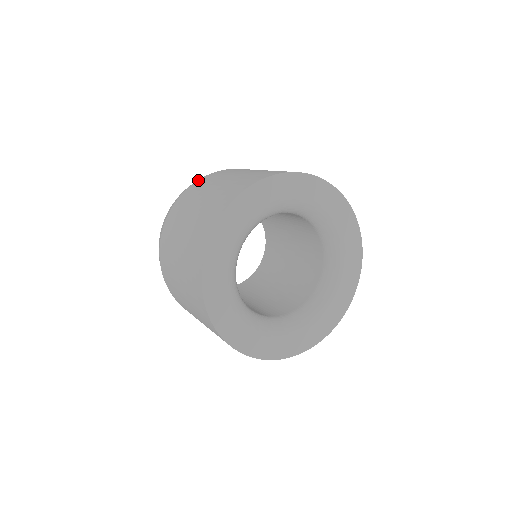
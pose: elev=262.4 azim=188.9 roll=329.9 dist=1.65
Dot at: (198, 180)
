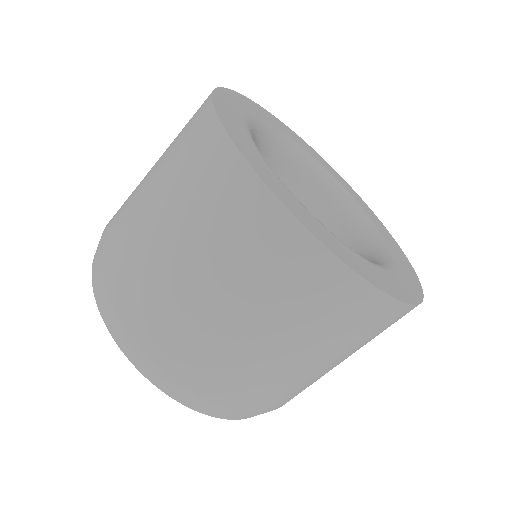
Dot at: occluded
